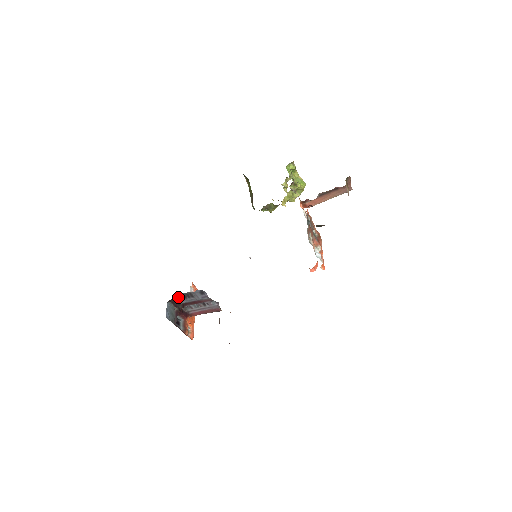
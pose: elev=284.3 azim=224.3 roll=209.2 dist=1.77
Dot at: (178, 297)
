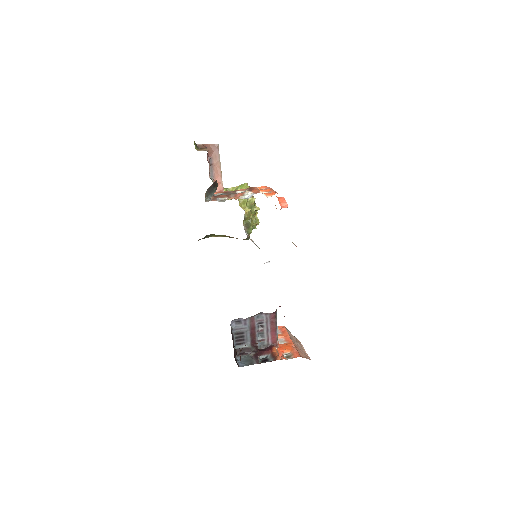
Dot at: (240, 346)
